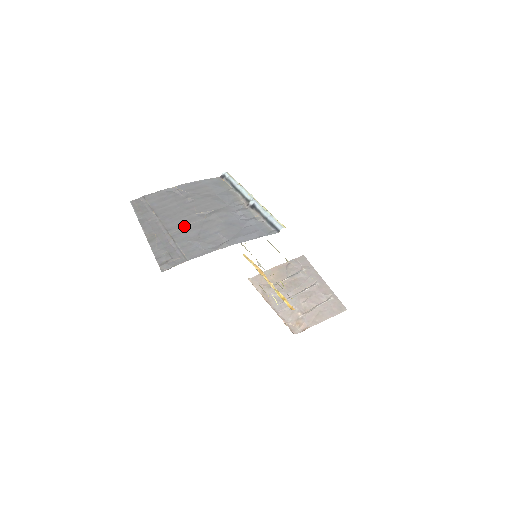
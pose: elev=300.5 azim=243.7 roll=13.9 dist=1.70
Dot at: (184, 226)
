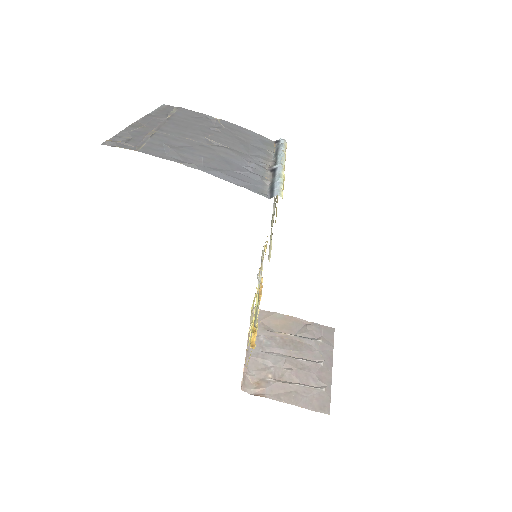
Dot at: (179, 136)
